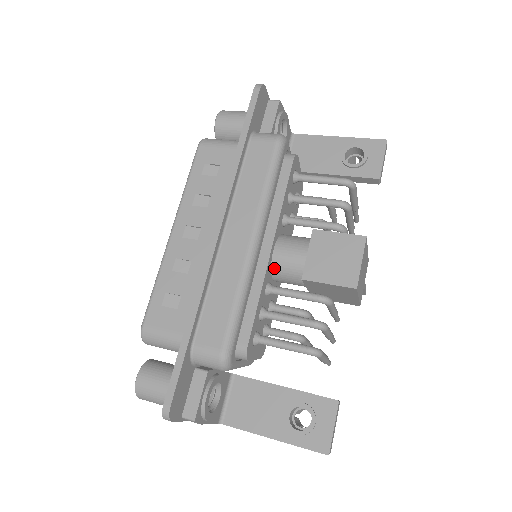
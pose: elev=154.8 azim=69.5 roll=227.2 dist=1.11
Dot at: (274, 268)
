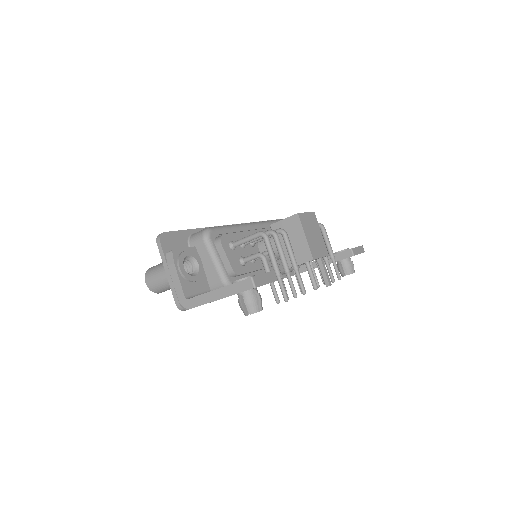
Dot at: occluded
